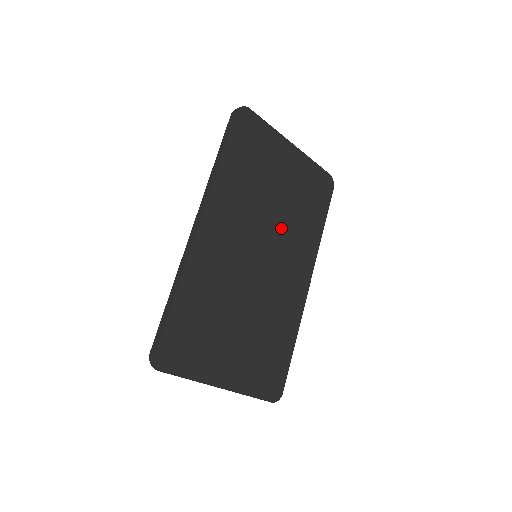
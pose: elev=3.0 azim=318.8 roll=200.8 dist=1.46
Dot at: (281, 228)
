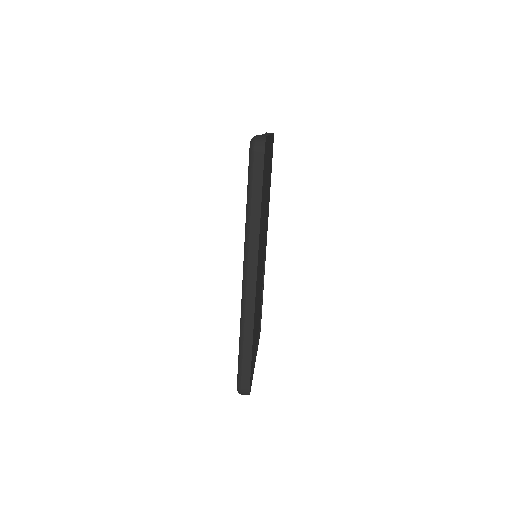
Dot at: (265, 220)
